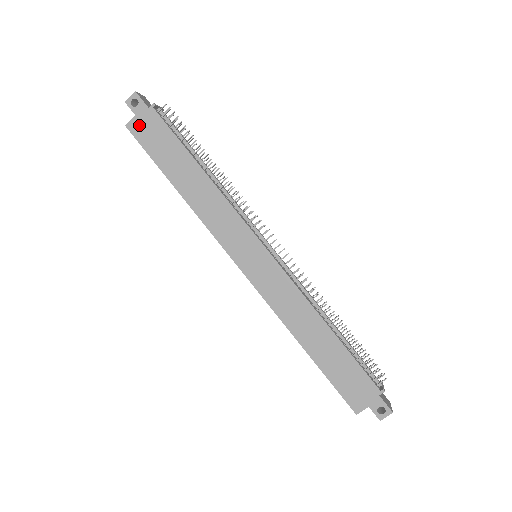
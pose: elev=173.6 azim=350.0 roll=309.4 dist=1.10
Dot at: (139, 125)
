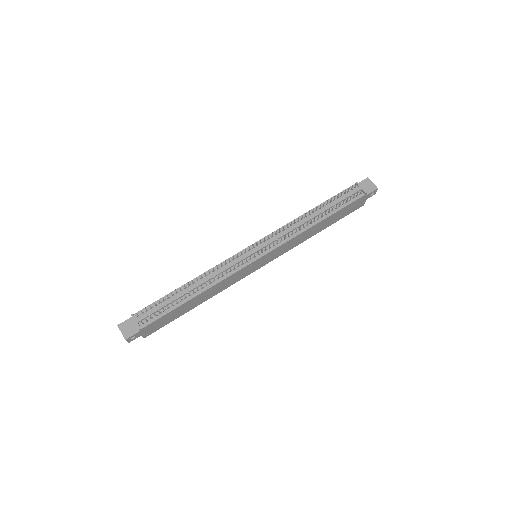
Dot at: (148, 332)
